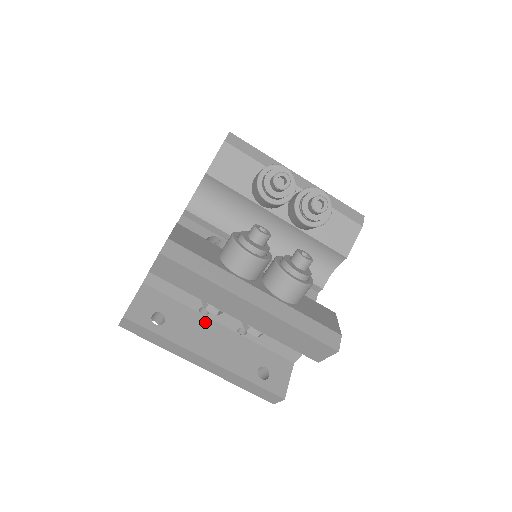
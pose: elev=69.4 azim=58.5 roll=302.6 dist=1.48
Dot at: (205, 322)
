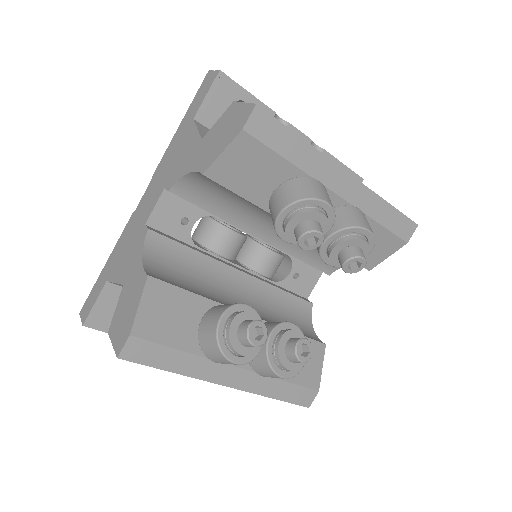
Dot at: occluded
